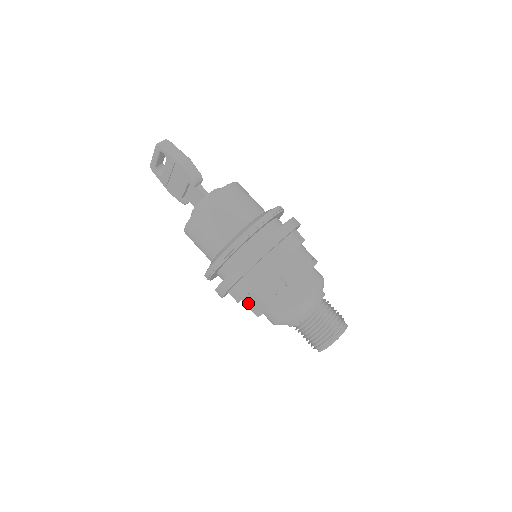
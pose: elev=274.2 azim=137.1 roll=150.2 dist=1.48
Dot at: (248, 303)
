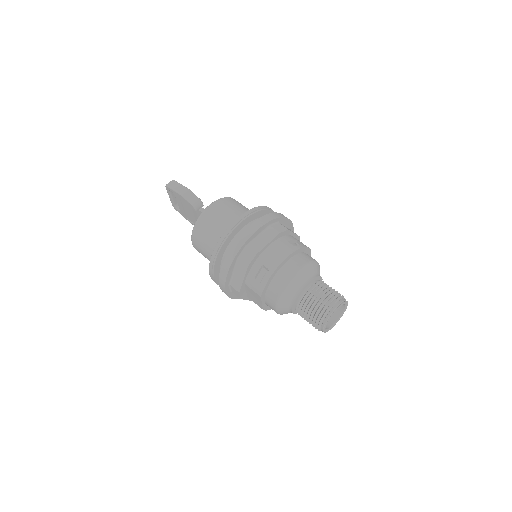
Dot at: (251, 298)
